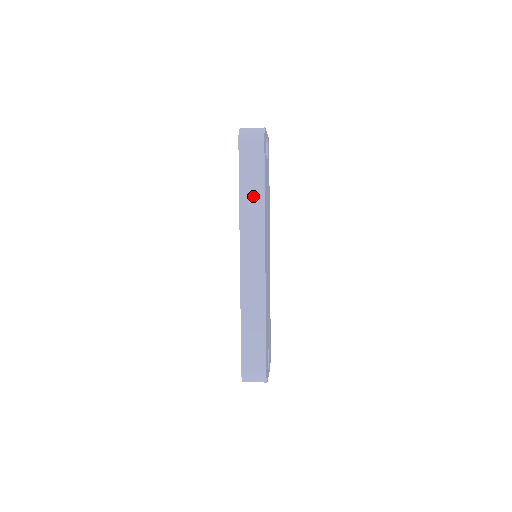
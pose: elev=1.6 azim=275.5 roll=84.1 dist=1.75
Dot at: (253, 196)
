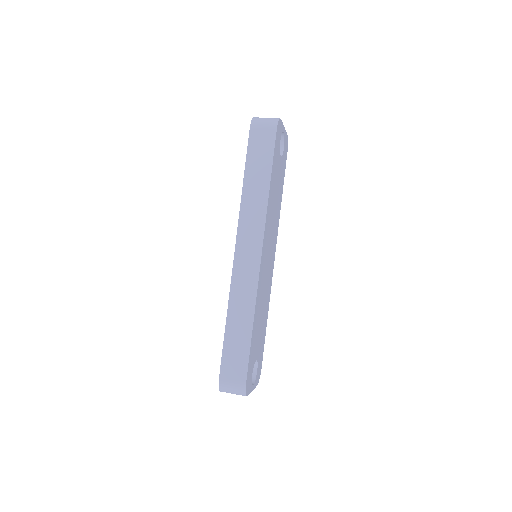
Dot at: (257, 187)
